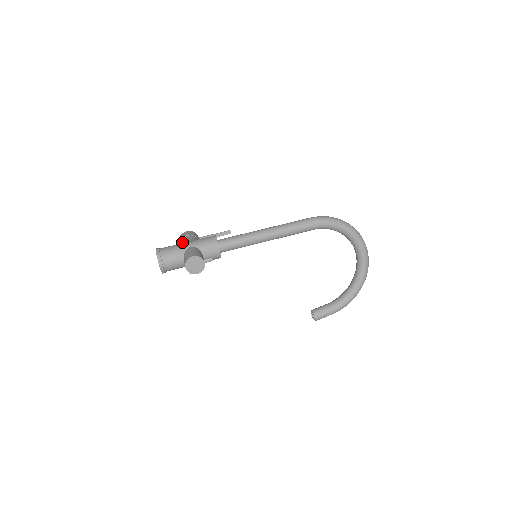
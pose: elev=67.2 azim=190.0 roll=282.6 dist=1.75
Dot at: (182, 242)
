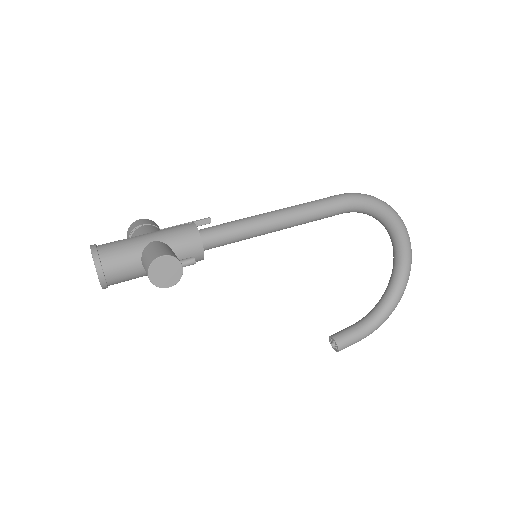
Dot at: (135, 235)
